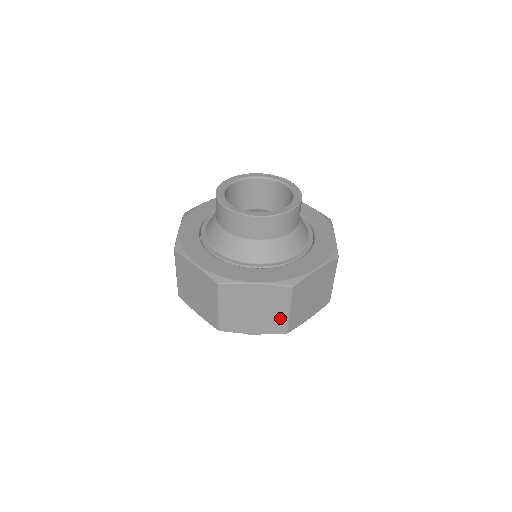
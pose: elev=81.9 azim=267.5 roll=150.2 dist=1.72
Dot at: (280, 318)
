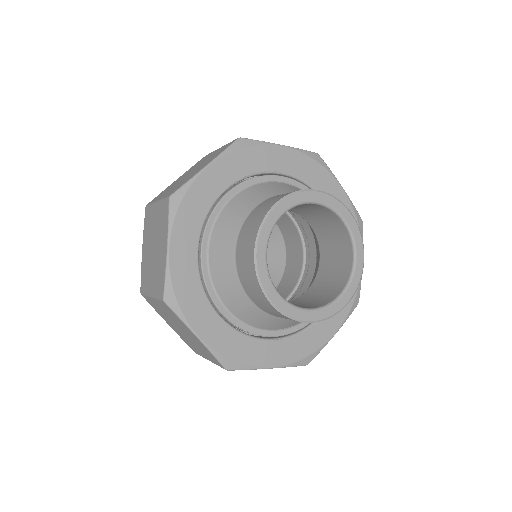
Dot at: (199, 351)
